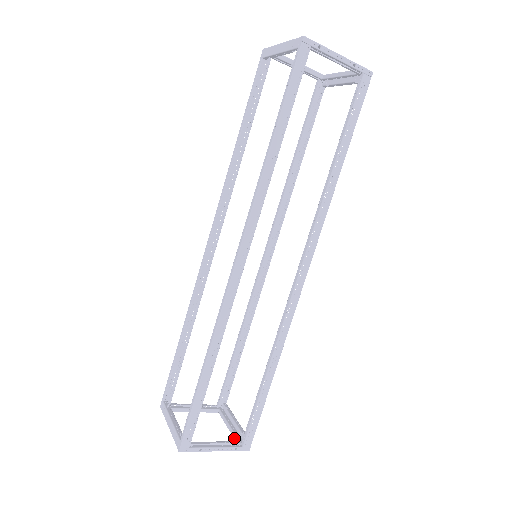
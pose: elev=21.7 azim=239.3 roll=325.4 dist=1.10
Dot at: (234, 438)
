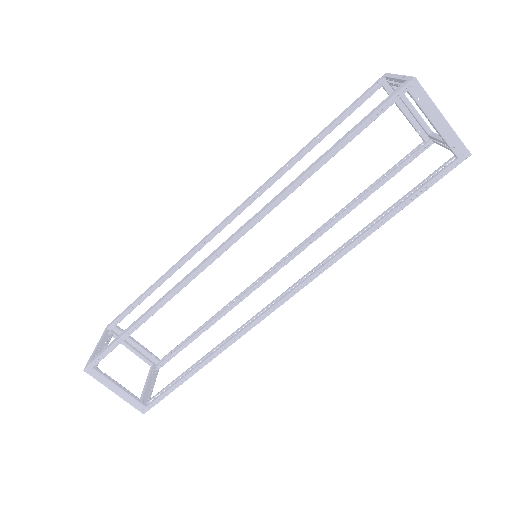
Dot at: (144, 361)
